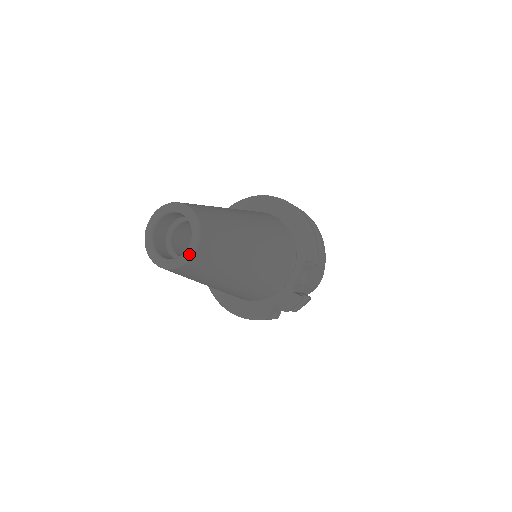
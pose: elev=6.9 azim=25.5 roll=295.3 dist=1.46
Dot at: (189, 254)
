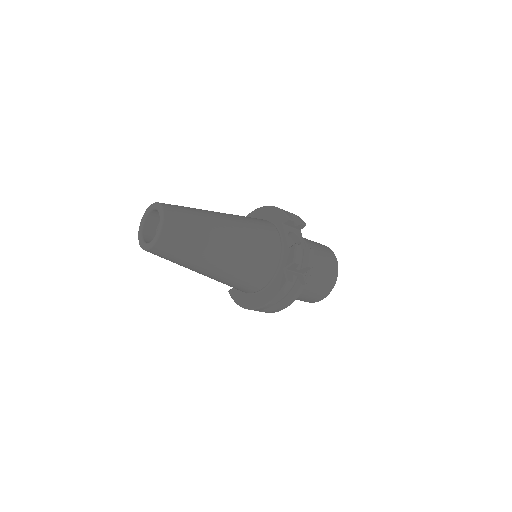
Dot at: (161, 220)
